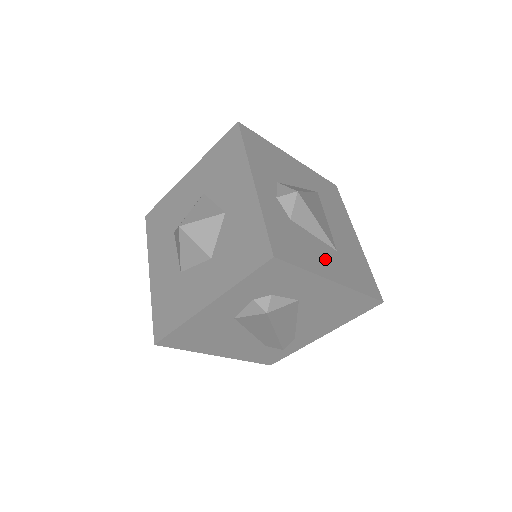
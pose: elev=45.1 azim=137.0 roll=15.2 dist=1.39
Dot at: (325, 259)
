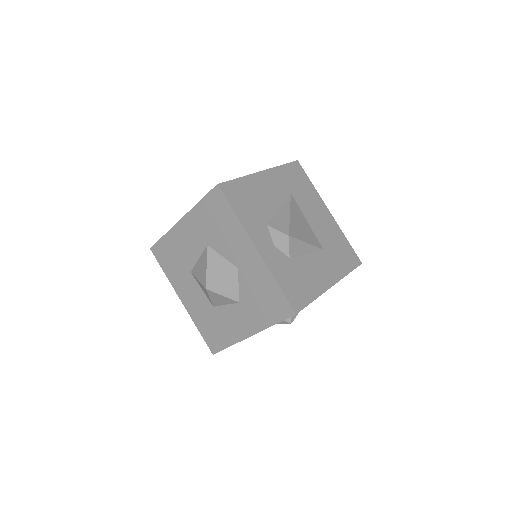
Dot at: (320, 270)
